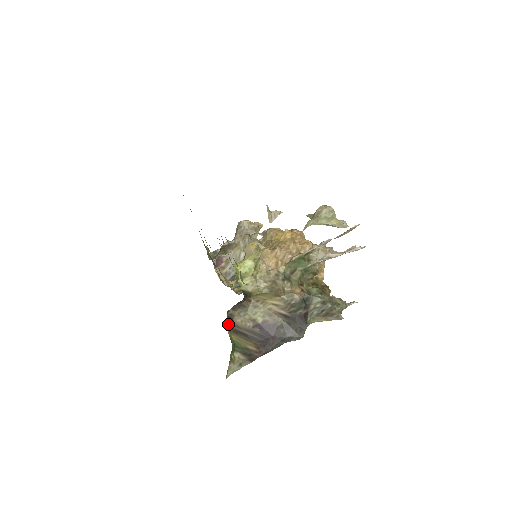
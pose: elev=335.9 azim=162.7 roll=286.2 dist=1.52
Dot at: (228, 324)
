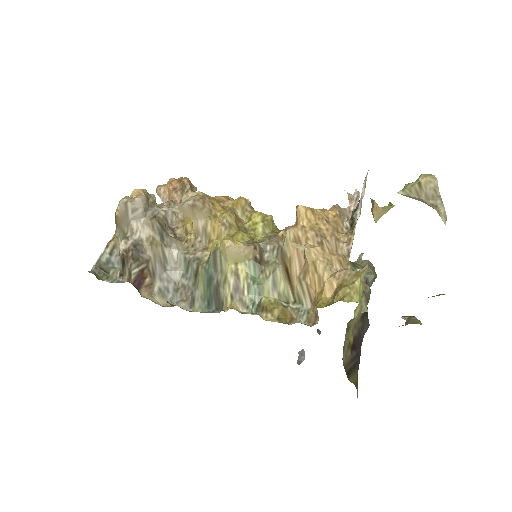
Dot at: occluded
